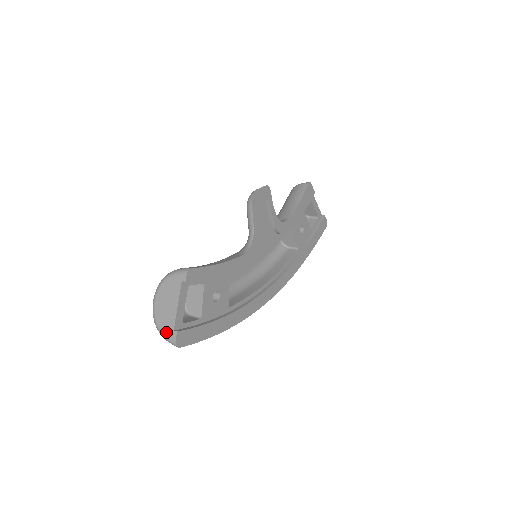
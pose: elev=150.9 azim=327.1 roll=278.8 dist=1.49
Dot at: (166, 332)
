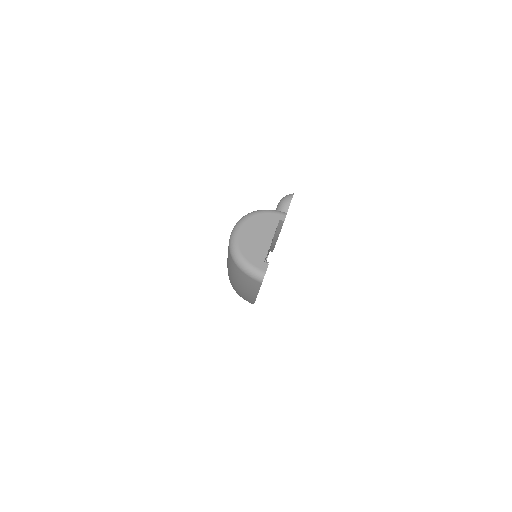
Dot at: (253, 262)
